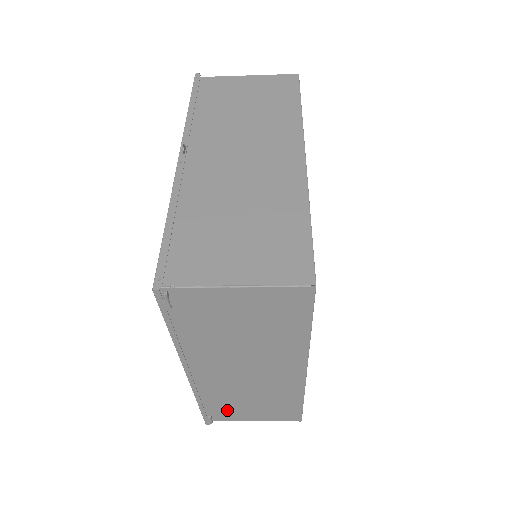
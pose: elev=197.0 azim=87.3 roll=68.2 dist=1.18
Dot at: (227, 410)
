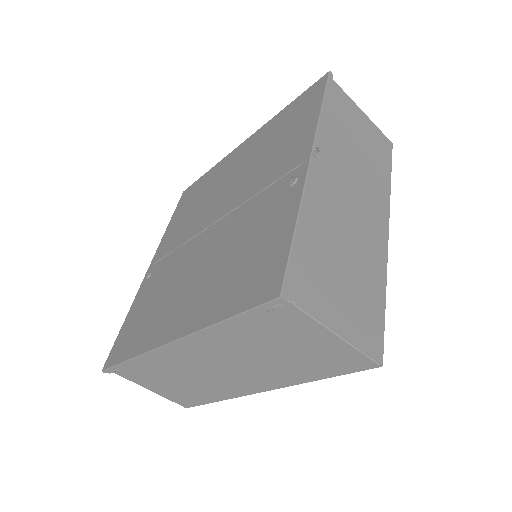
Dot at: (142, 373)
